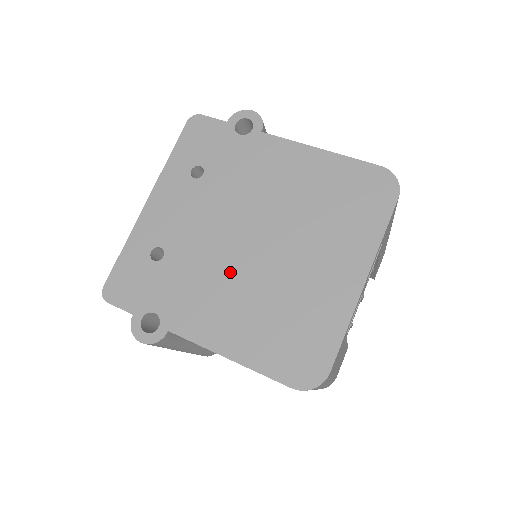
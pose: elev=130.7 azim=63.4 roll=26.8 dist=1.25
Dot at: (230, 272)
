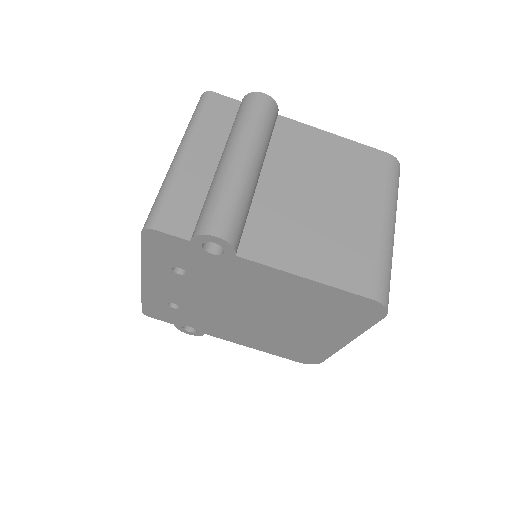
Dot at: (239, 323)
